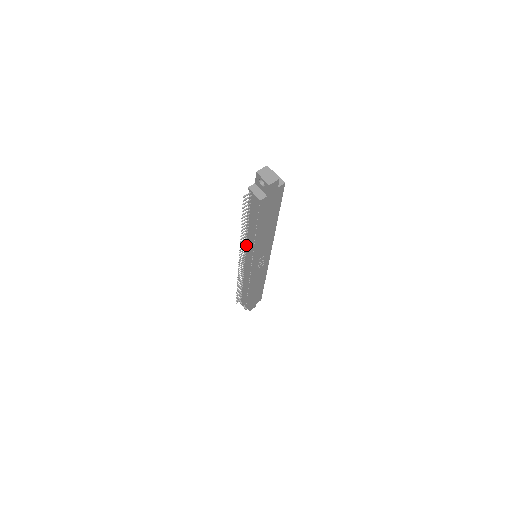
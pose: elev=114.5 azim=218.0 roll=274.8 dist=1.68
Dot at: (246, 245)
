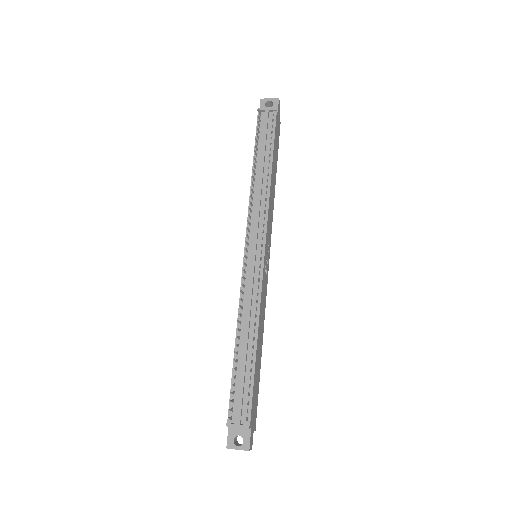
Dot at: (250, 216)
